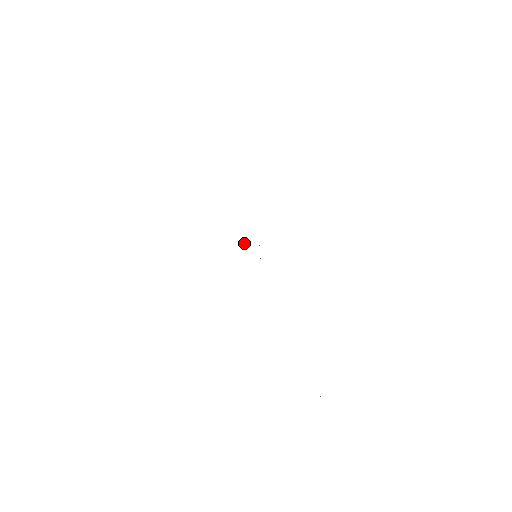
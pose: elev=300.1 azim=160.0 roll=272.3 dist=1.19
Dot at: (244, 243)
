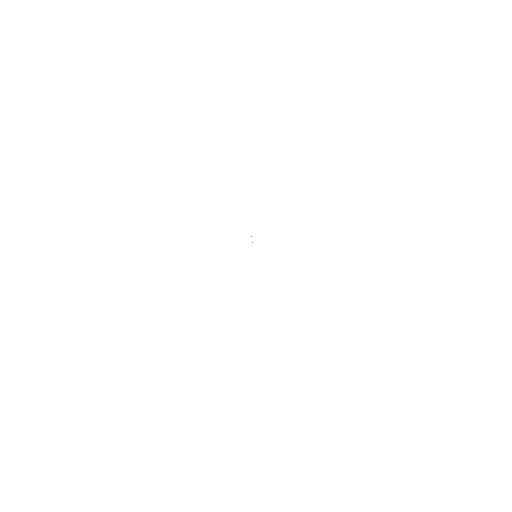
Dot at: occluded
